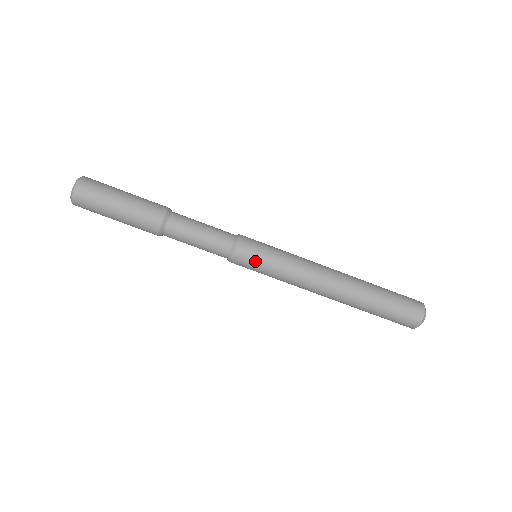
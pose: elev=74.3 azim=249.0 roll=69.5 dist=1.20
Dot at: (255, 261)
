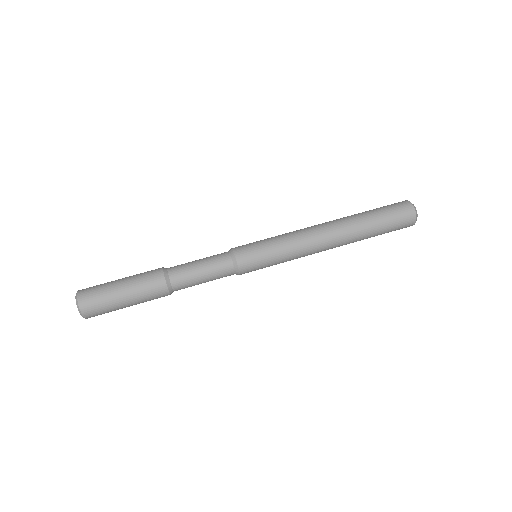
Dot at: (258, 258)
